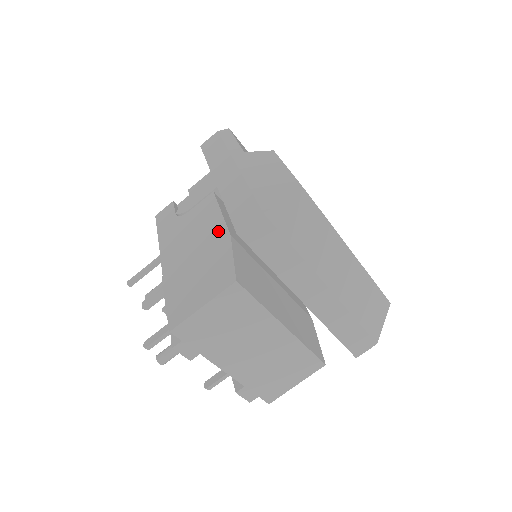
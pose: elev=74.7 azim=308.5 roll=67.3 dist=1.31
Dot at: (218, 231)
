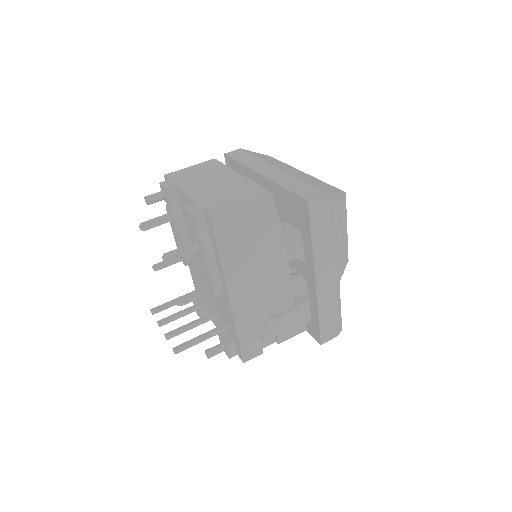
Dot at: occluded
